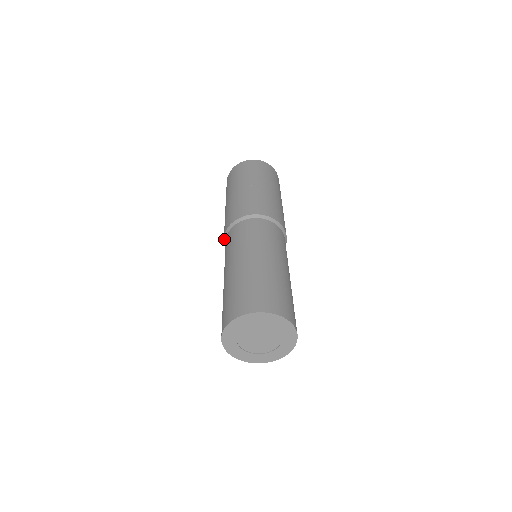
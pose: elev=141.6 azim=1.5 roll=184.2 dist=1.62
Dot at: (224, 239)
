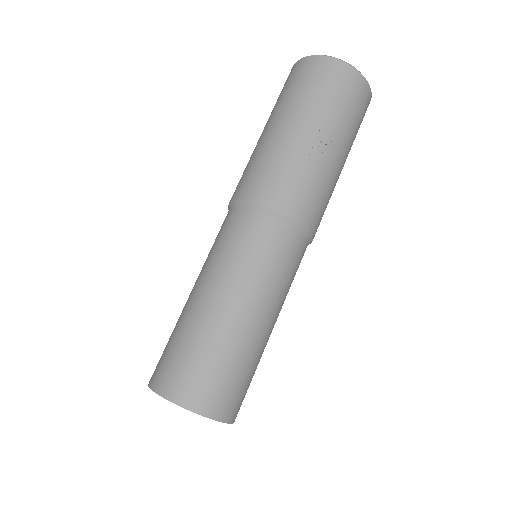
Dot at: (235, 203)
